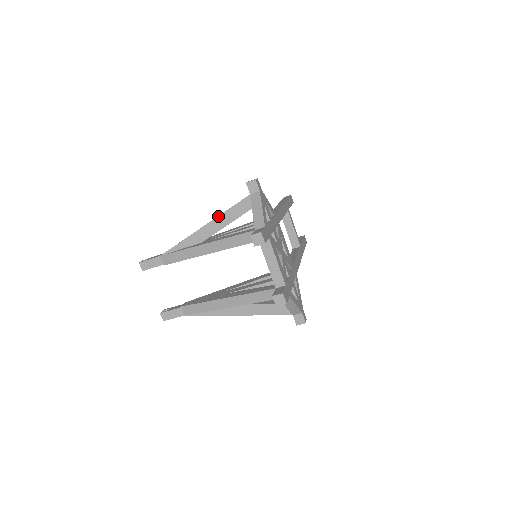
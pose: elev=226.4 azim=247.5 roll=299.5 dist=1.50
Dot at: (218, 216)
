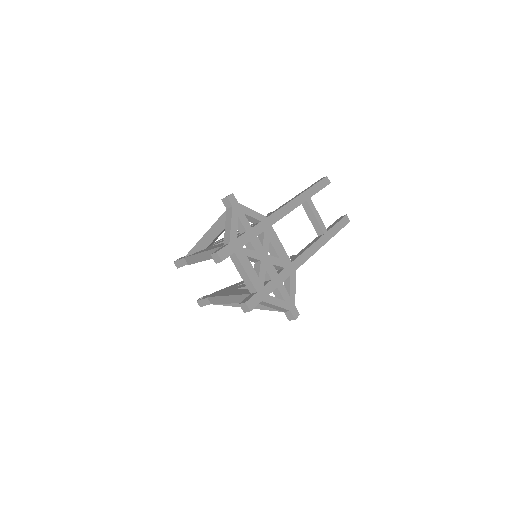
Dot at: (211, 227)
